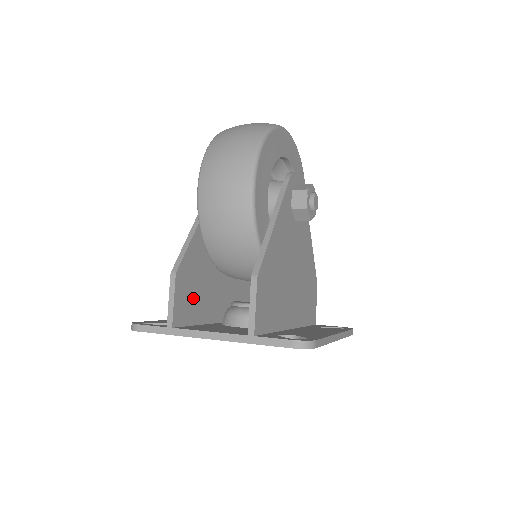
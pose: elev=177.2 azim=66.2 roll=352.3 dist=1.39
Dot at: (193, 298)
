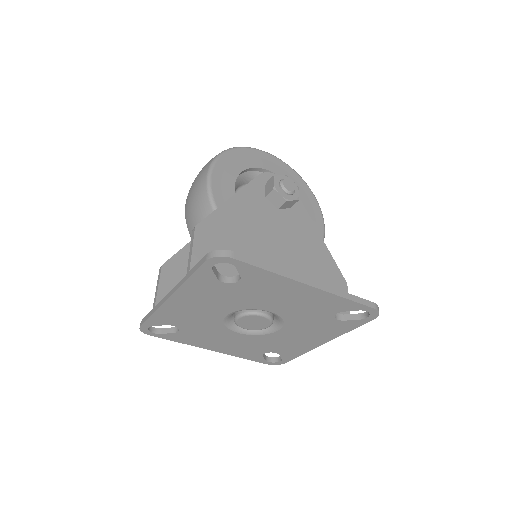
Dot at: occluded
